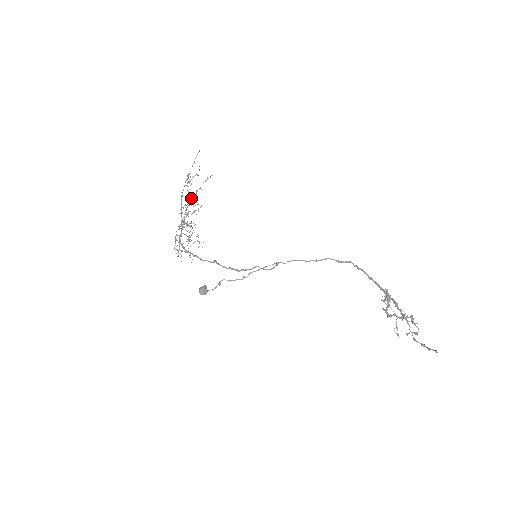
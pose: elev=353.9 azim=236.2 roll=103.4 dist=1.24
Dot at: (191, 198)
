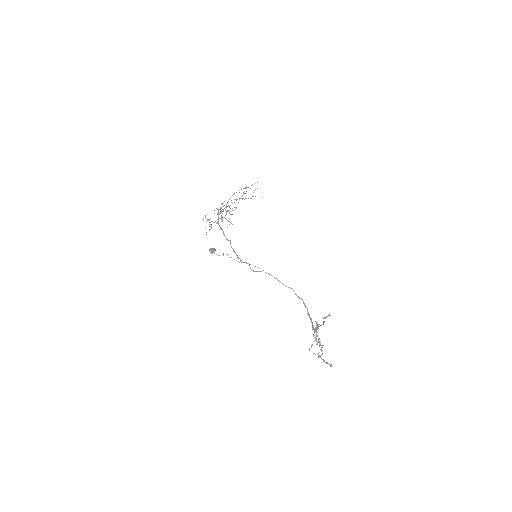
Dot at: (242, 199)
